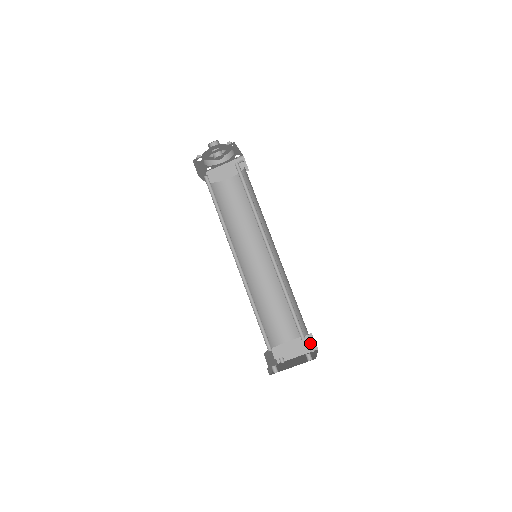
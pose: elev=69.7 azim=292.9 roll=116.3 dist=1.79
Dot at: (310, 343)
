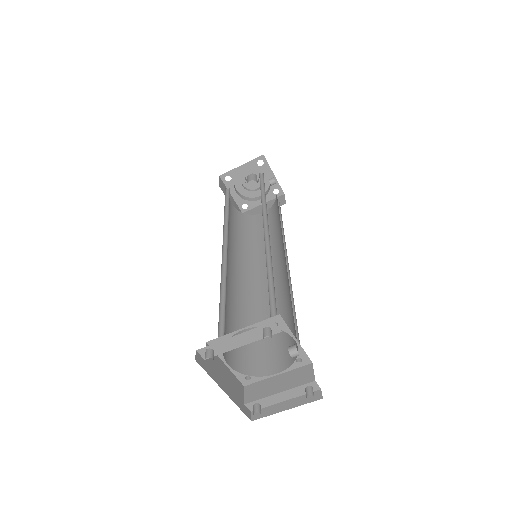
Dot at: (291, 347)
